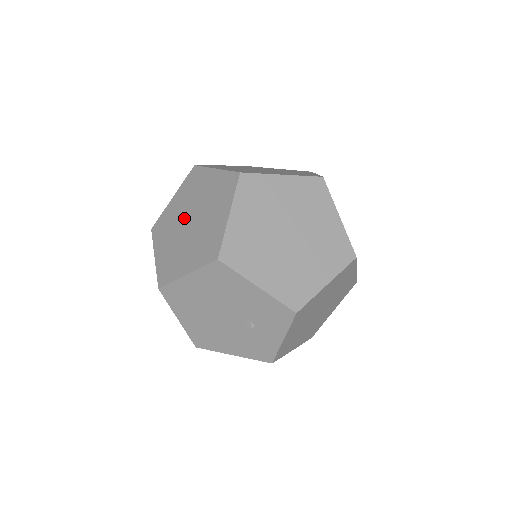
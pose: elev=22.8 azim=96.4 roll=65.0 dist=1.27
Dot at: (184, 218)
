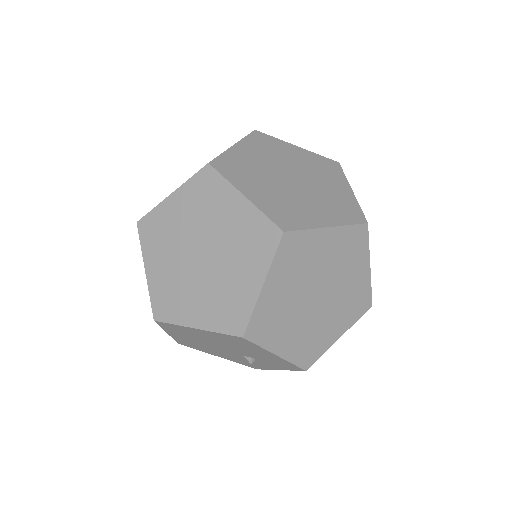
Dot at: (192, 243)
